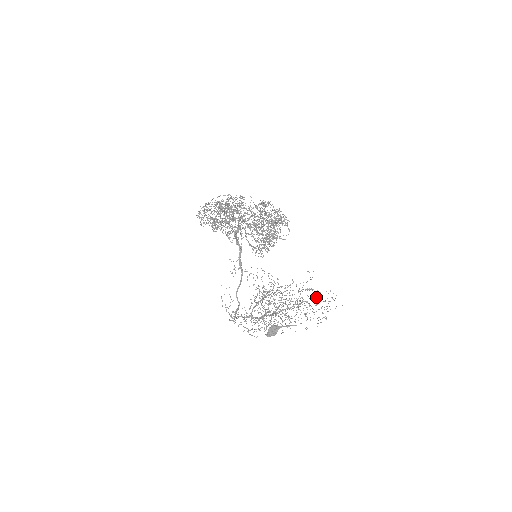
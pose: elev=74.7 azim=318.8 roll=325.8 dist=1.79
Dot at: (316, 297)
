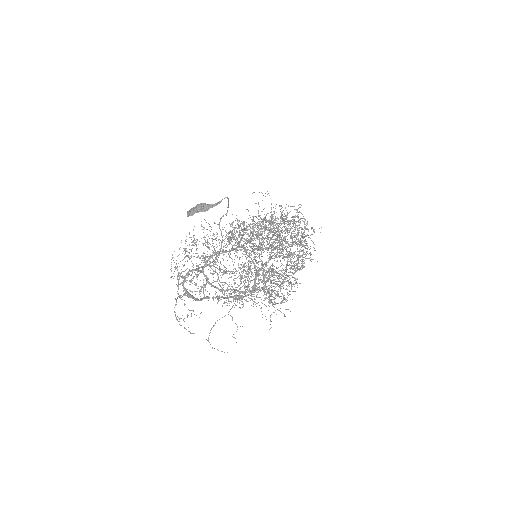
Dot at: (288, 251)
